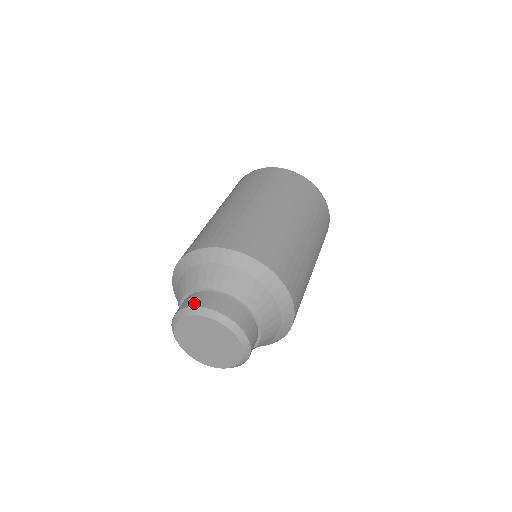
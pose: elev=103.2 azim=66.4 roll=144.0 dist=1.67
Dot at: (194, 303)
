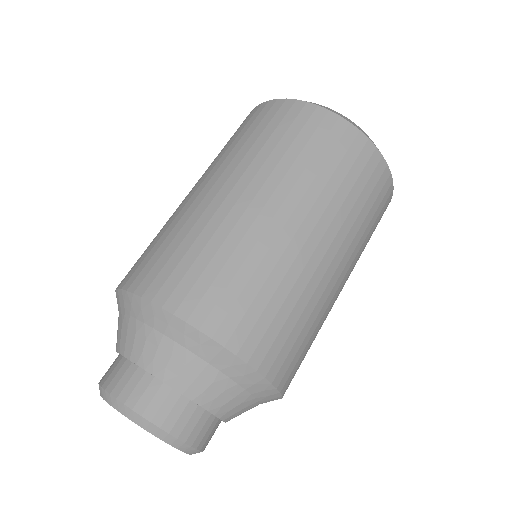
Dot at: (128, 397)
